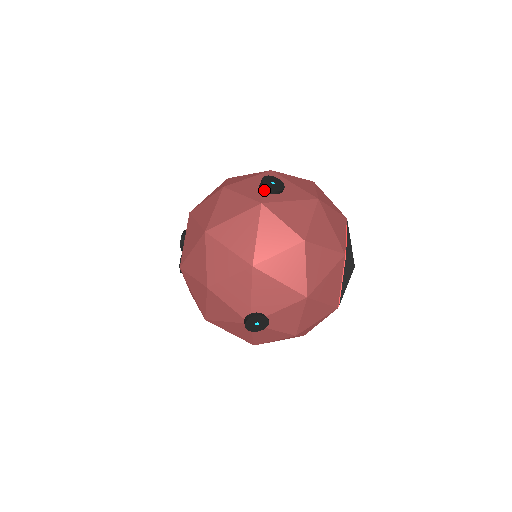
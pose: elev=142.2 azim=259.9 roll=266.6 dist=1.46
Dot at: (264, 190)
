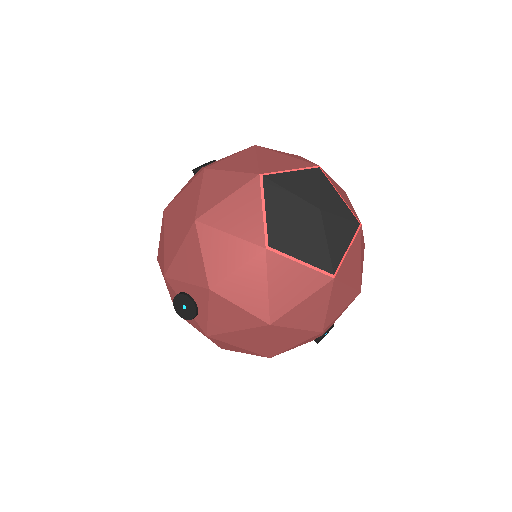
Dot at: occluded
